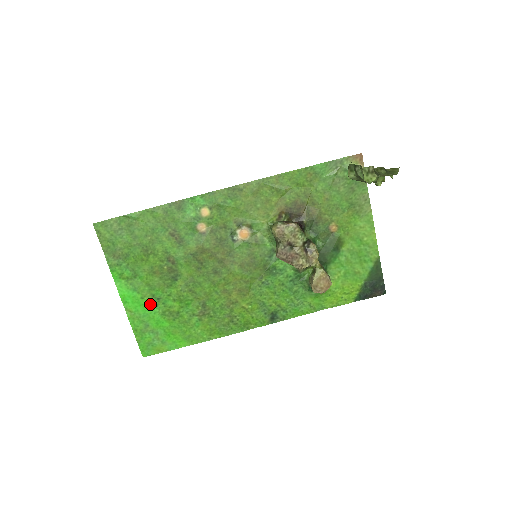
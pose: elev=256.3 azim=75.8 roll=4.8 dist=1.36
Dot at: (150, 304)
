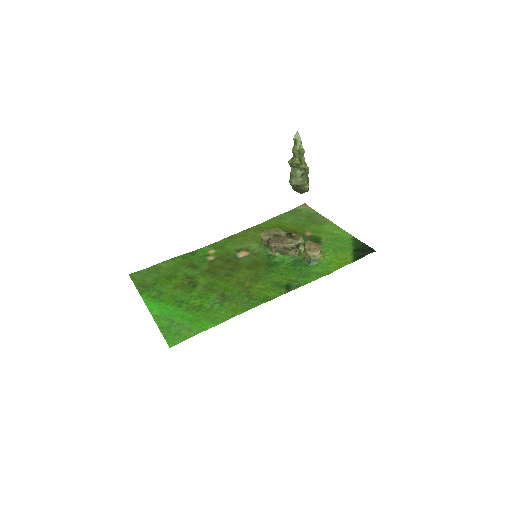
Dot at: (174, 307)
